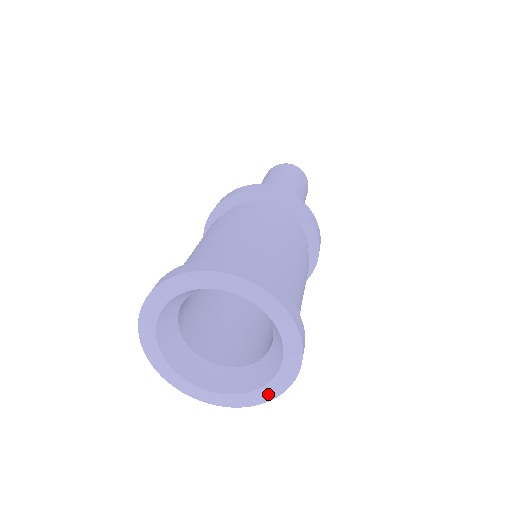
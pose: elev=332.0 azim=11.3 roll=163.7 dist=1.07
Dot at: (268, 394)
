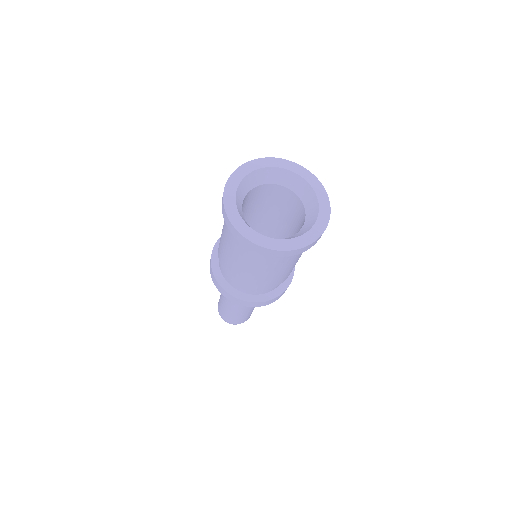
Dot at: (283, 246)
